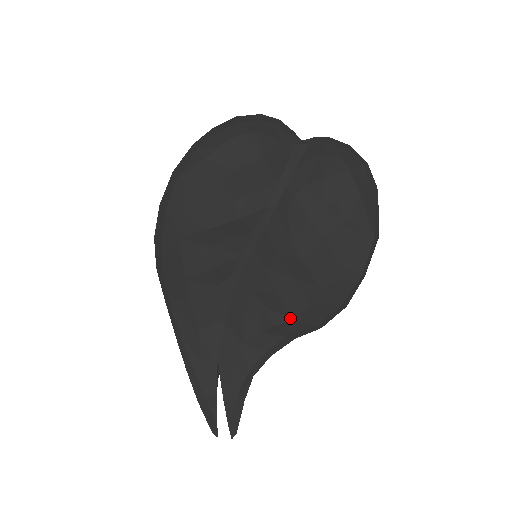
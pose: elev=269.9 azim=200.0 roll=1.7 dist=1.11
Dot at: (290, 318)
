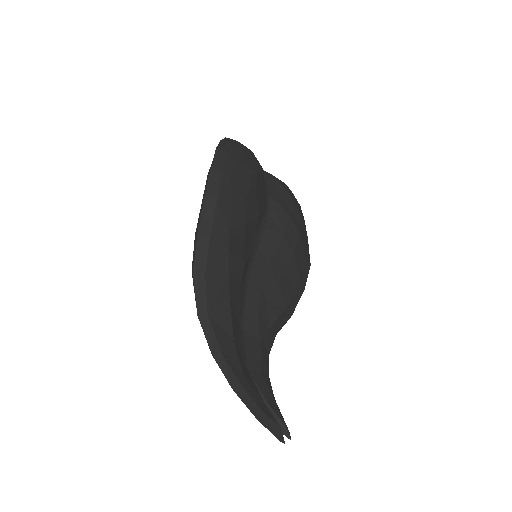
Dot at: (285, 308)
